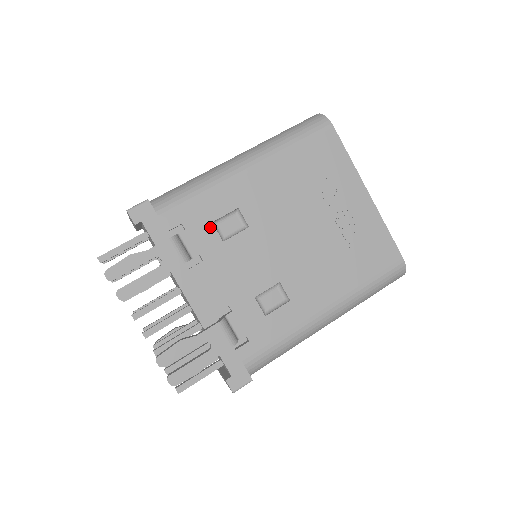
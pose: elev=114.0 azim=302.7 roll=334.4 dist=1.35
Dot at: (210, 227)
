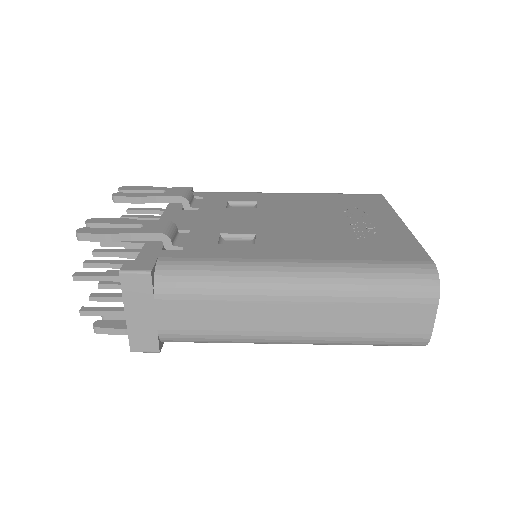
Dot at: (223, 202)
